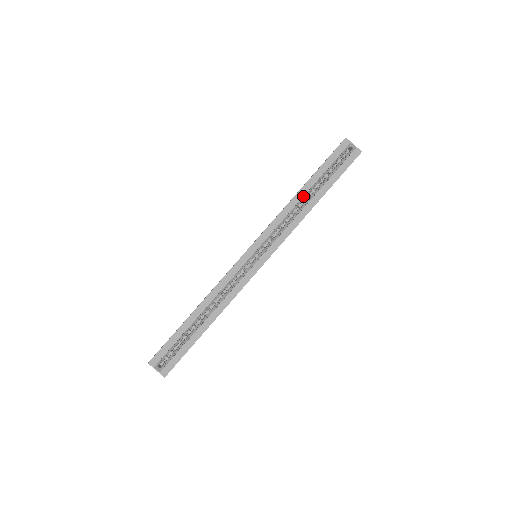
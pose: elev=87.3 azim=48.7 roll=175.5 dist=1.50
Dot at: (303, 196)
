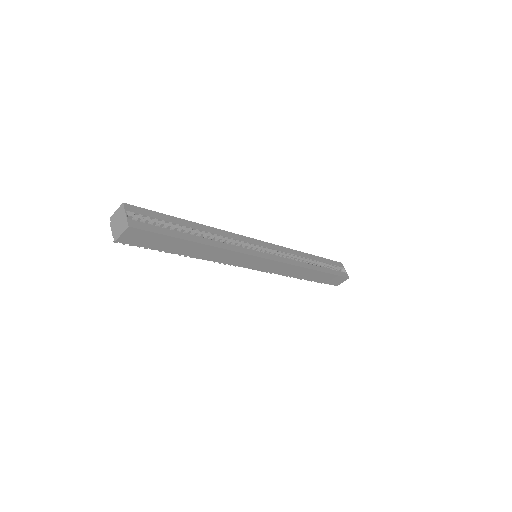
Dot at: (308, 258)
